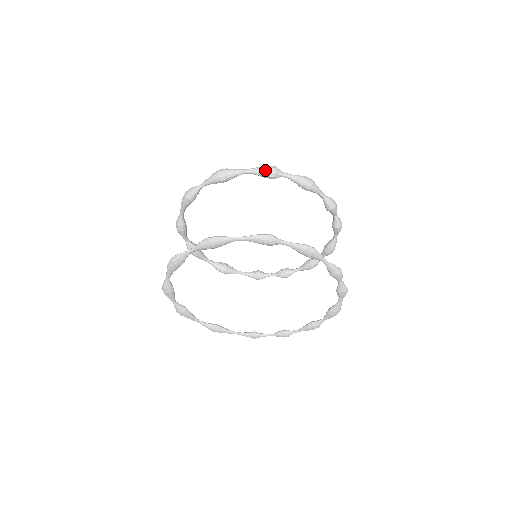
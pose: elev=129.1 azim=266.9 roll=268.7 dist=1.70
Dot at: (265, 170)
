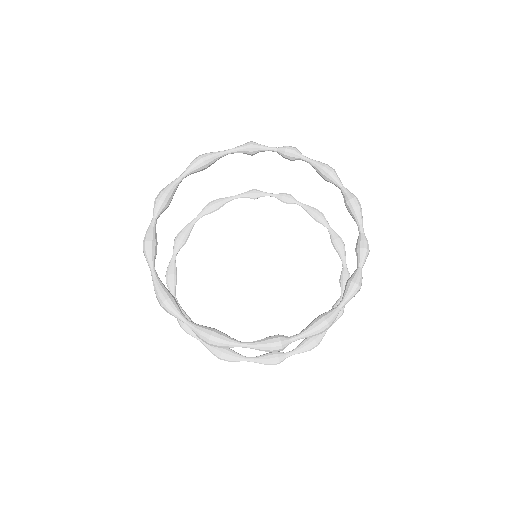
Dot at: (269, 351)
